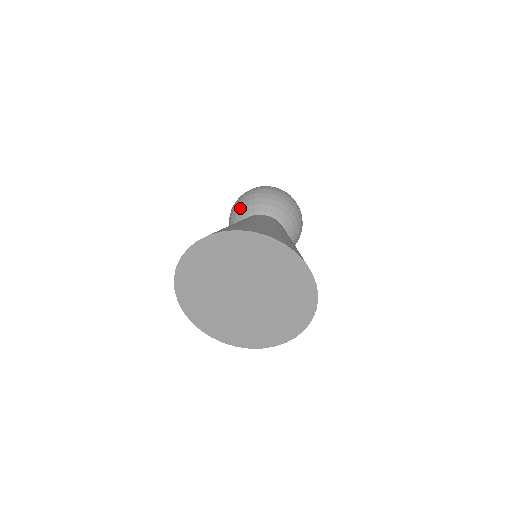
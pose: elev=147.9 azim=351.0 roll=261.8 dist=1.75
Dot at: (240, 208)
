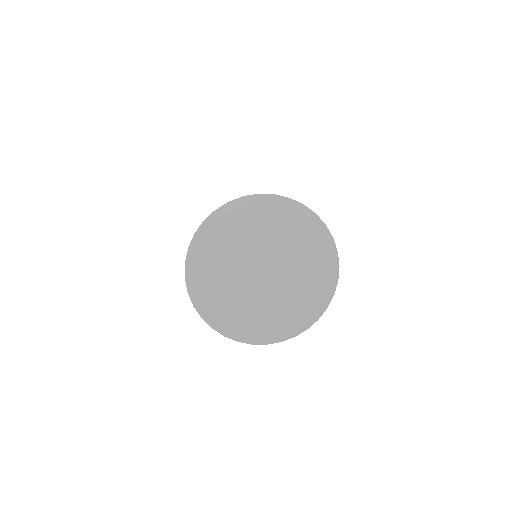
Dot at: occluded
